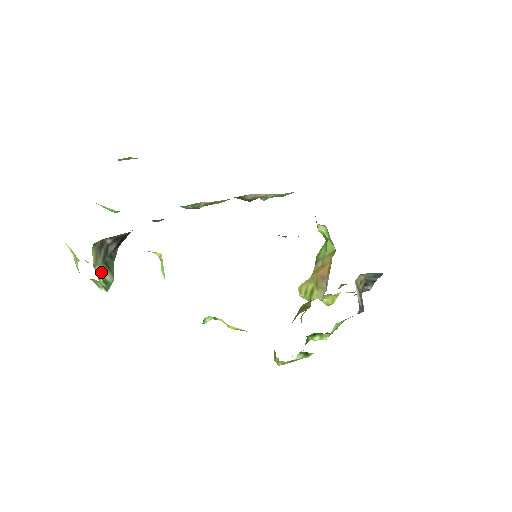
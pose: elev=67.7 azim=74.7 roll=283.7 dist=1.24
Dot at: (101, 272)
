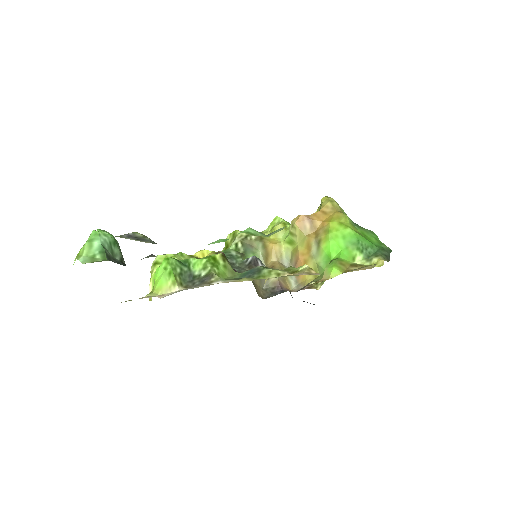
Dot at: occluded
